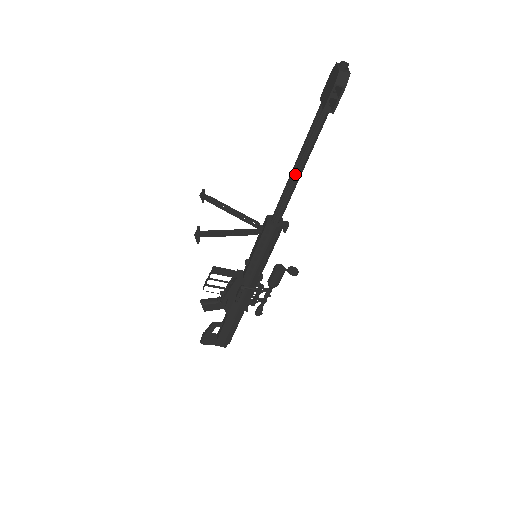
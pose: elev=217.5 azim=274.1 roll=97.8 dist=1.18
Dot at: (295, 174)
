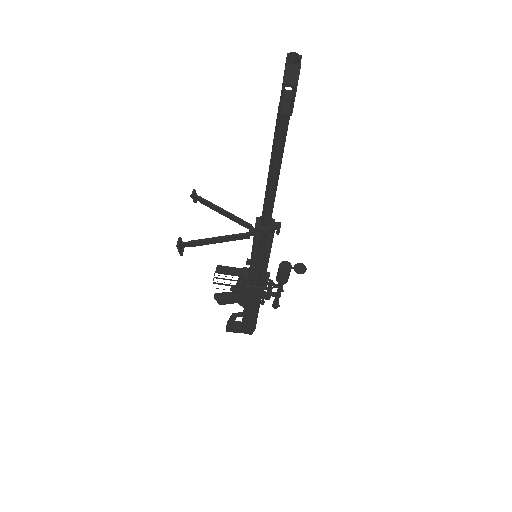
Dot at: (270, 179)
